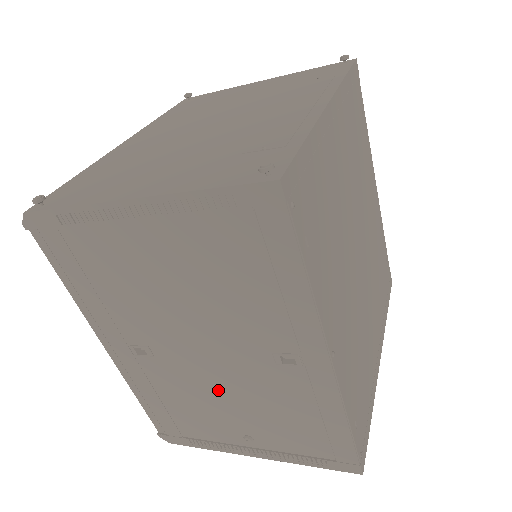
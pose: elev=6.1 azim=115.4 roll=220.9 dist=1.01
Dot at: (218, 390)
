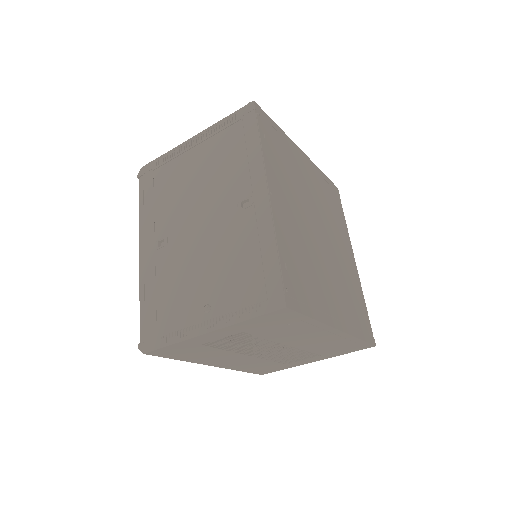
Dot at: (199, 258)
